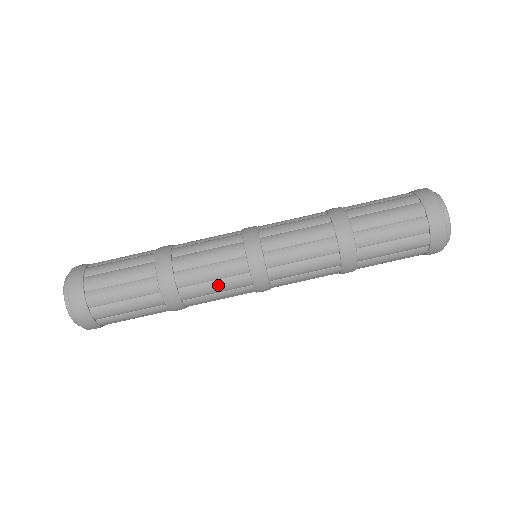
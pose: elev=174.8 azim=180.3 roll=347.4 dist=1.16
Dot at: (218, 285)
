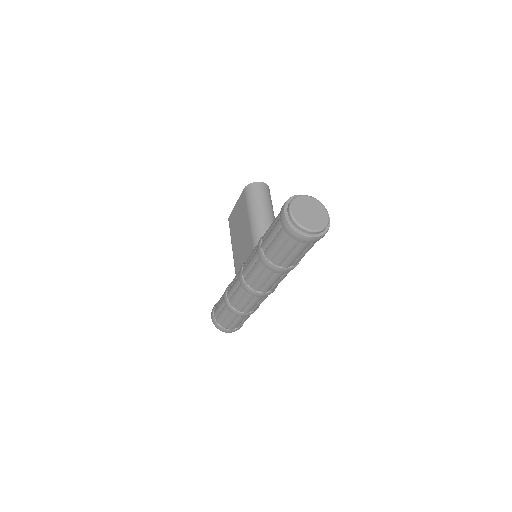
Dot at: occluded
